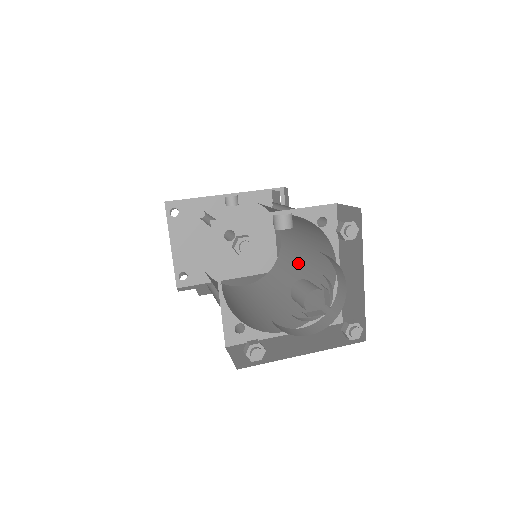
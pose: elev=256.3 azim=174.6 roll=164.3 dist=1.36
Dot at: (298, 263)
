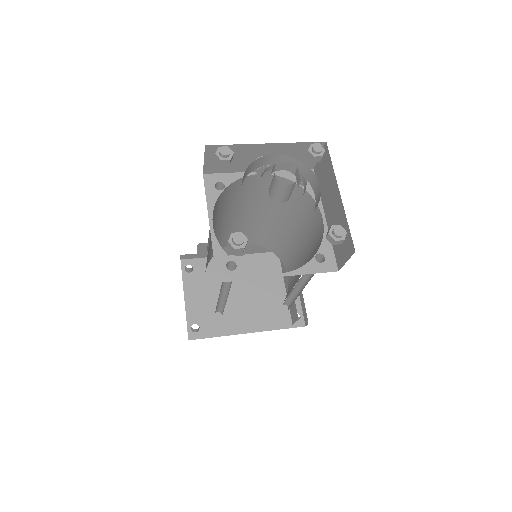
Dot at: occluded
